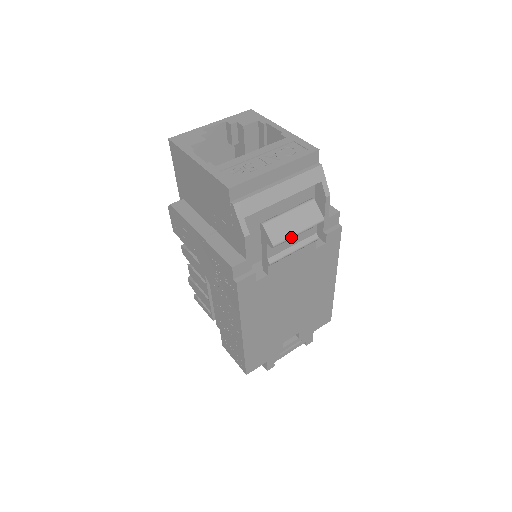
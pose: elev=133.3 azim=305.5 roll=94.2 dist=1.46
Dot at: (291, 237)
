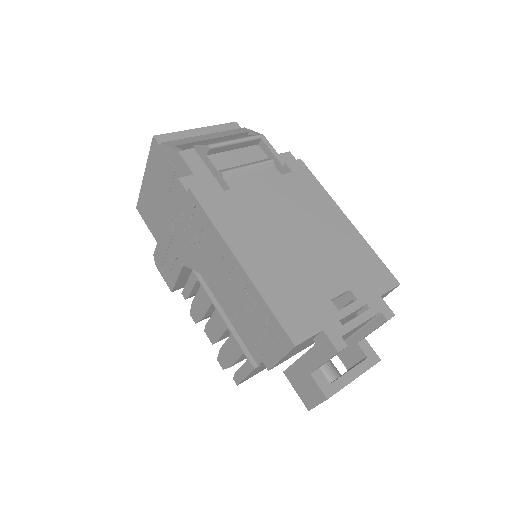
Dot at: (226, 142)
